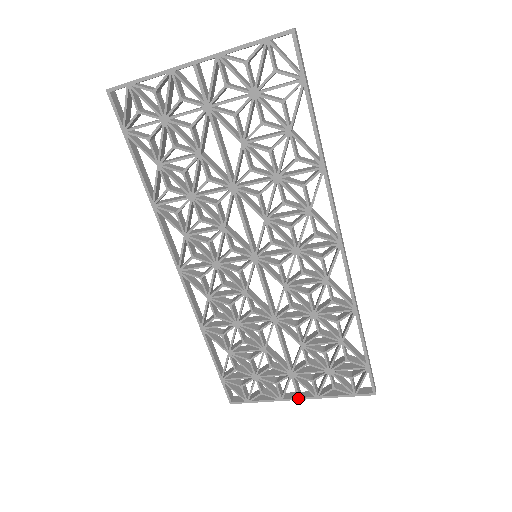
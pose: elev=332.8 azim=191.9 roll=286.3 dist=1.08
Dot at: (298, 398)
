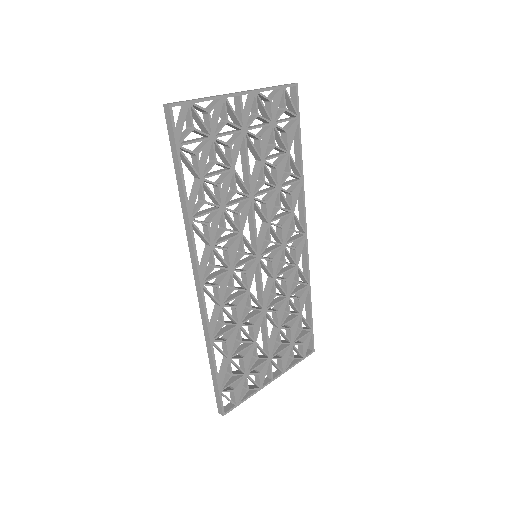
Dot at: (272, 380)
